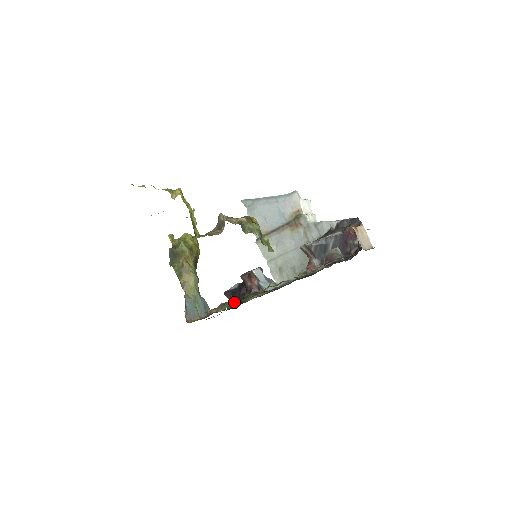
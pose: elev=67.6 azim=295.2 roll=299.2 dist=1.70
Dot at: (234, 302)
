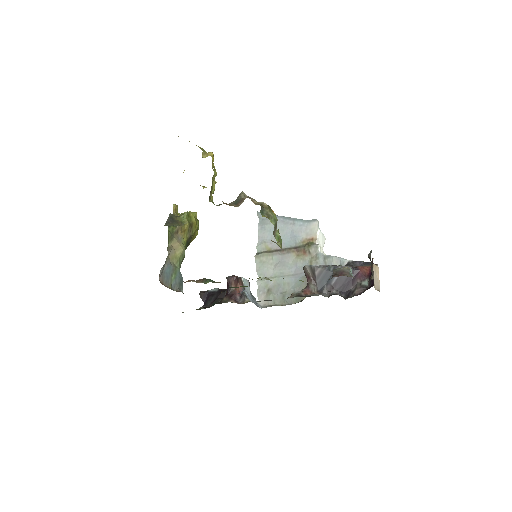
Dot at: occluded
